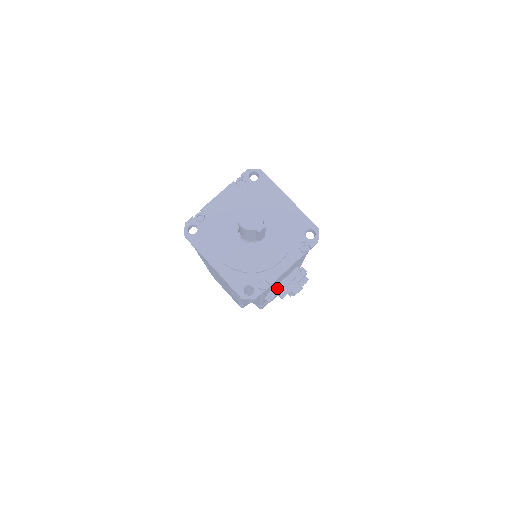
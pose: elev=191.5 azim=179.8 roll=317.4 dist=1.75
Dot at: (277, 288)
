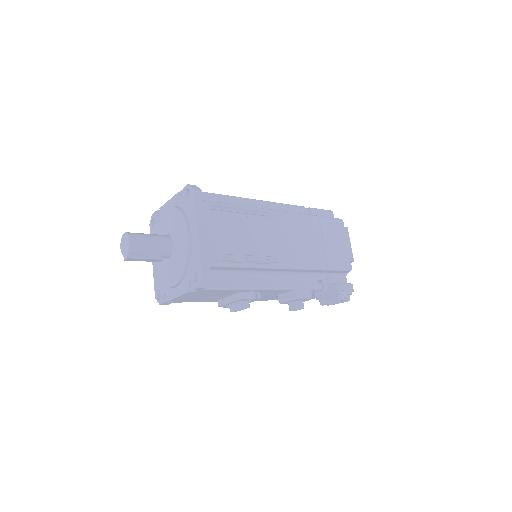
Dot at: (223, 301)
